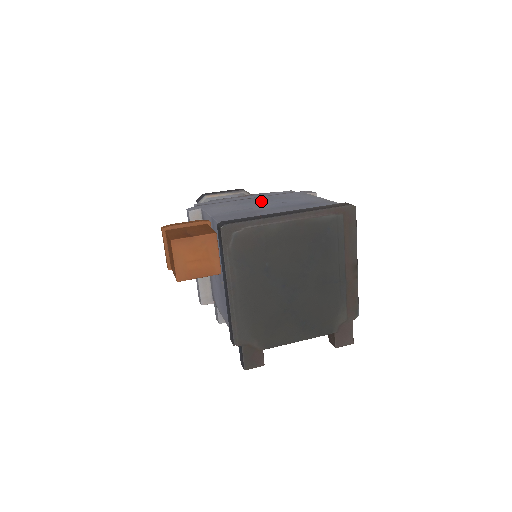
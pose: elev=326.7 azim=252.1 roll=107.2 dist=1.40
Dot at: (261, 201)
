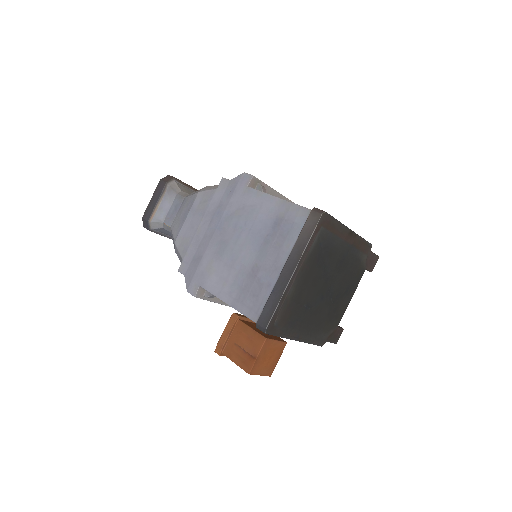
Dot at: (231, 237)
